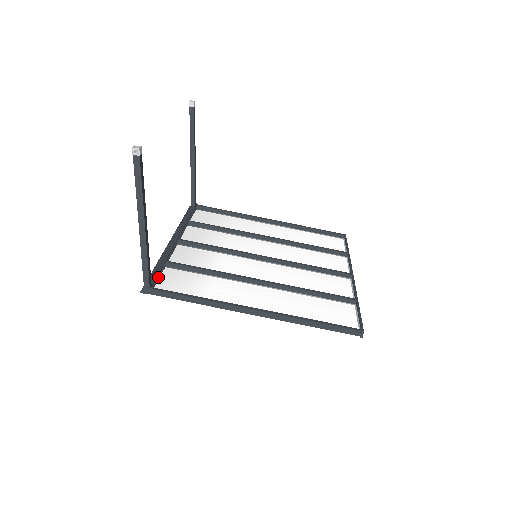
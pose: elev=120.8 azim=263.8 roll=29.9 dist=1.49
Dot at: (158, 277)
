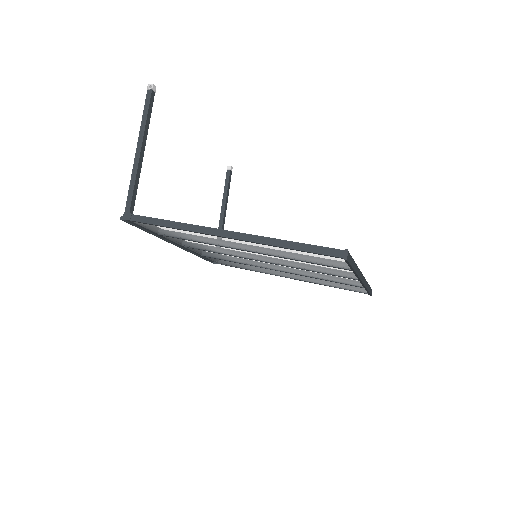
Dot at: occluded
